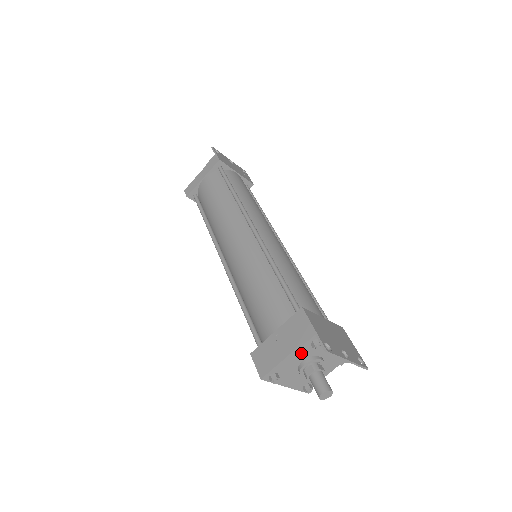
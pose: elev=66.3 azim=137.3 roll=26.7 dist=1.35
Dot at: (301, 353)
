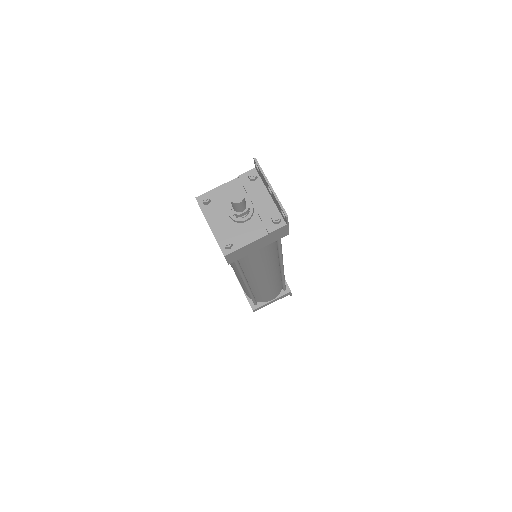
Dot at: (238, 188)
